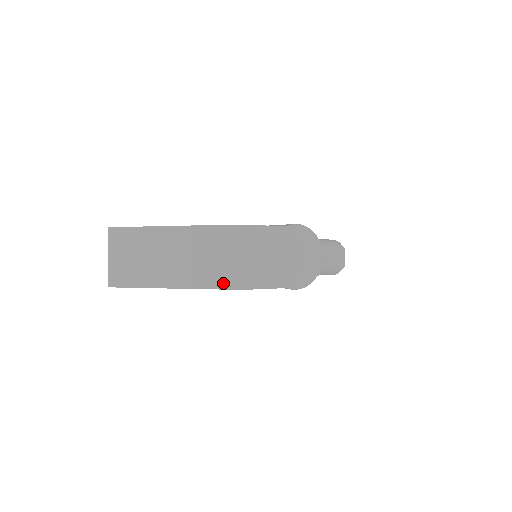
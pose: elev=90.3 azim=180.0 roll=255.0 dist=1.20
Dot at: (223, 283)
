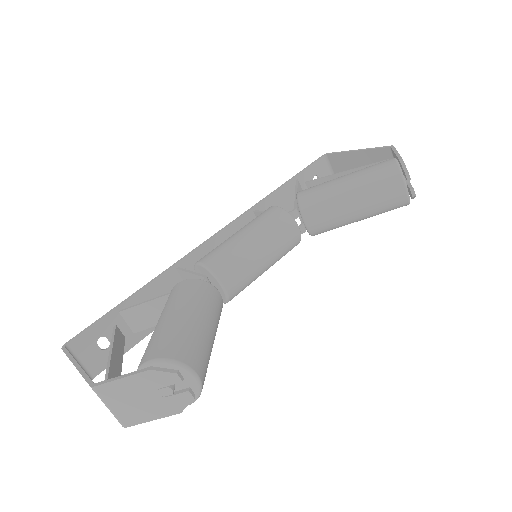
Dot at: occluded
